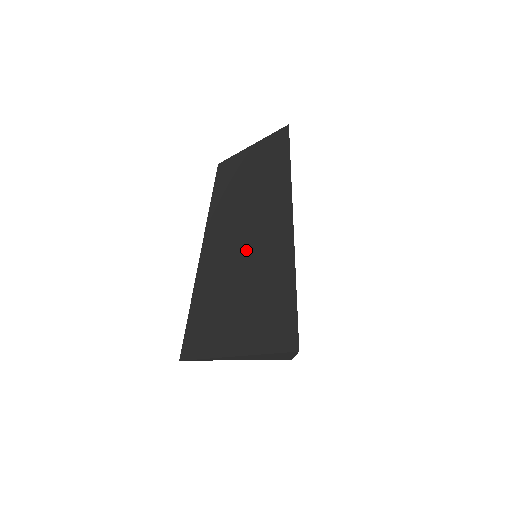
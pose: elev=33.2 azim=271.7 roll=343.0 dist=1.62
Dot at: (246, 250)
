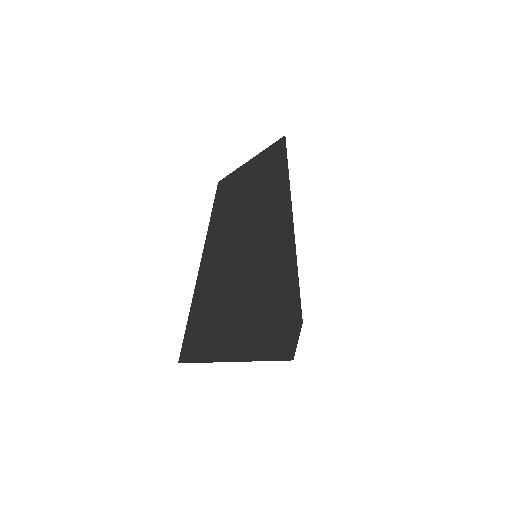
Dot at: (247, 246)
